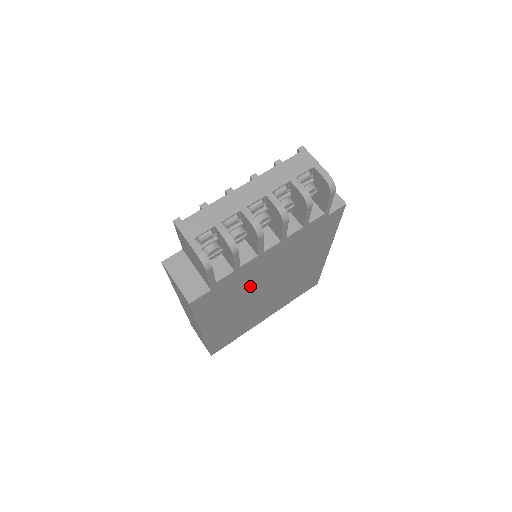
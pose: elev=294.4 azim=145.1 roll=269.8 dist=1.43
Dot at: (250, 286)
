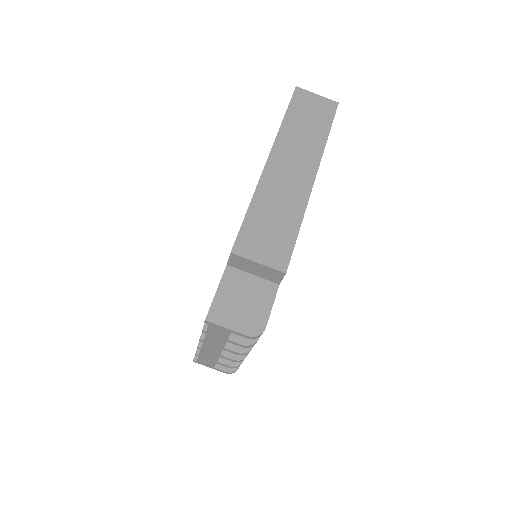
Dot at: occluded
